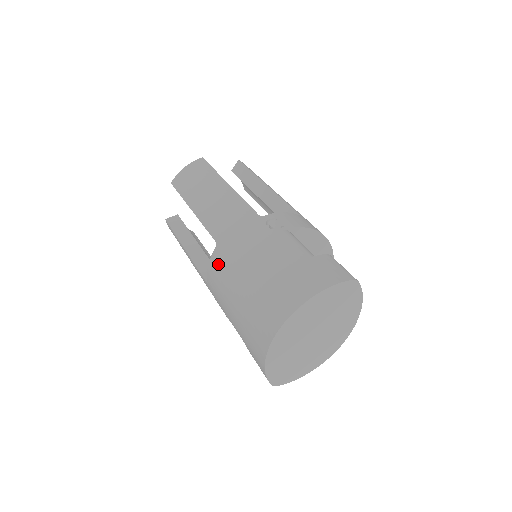
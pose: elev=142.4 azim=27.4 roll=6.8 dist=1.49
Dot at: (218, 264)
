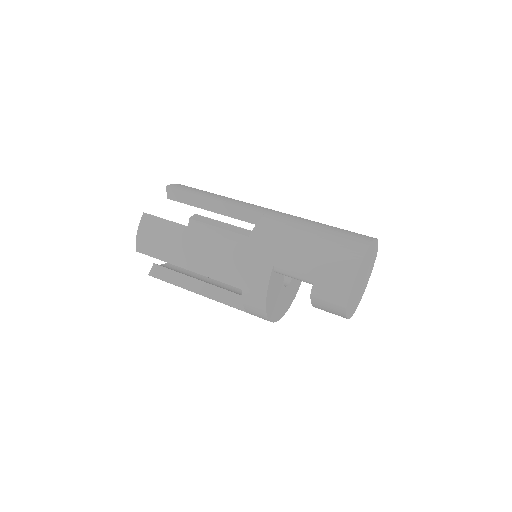
Dot at: (273, 222)
